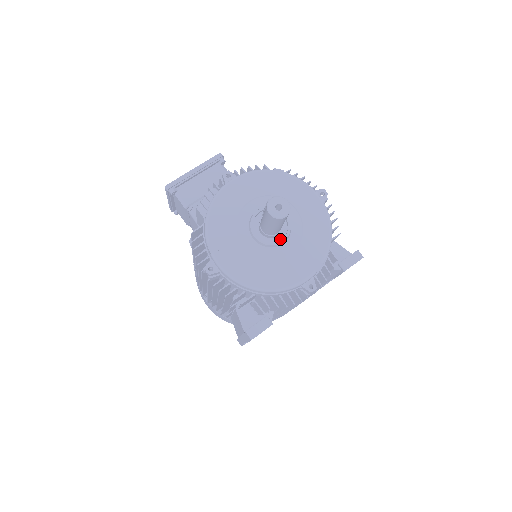
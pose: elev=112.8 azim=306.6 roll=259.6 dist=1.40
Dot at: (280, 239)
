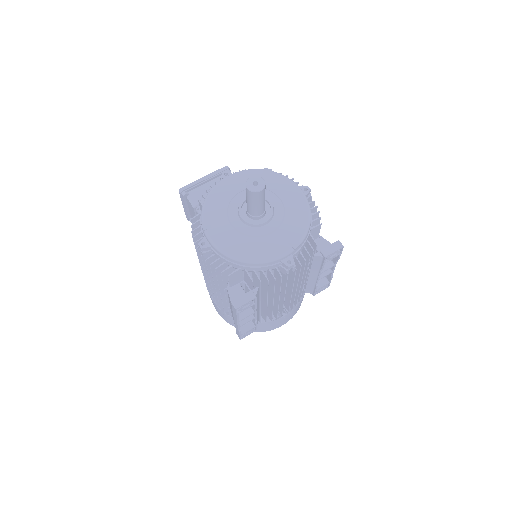
Dot at: (264, 221)
